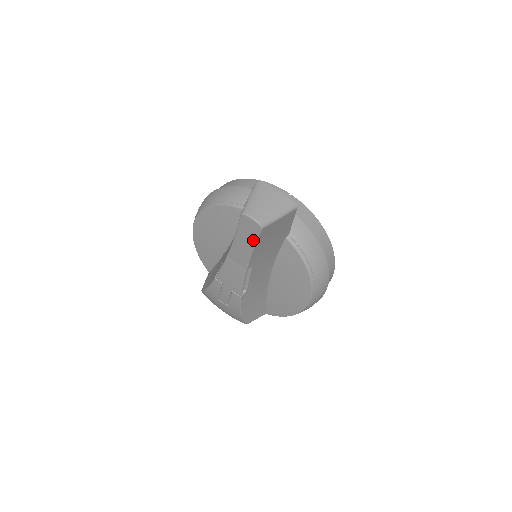
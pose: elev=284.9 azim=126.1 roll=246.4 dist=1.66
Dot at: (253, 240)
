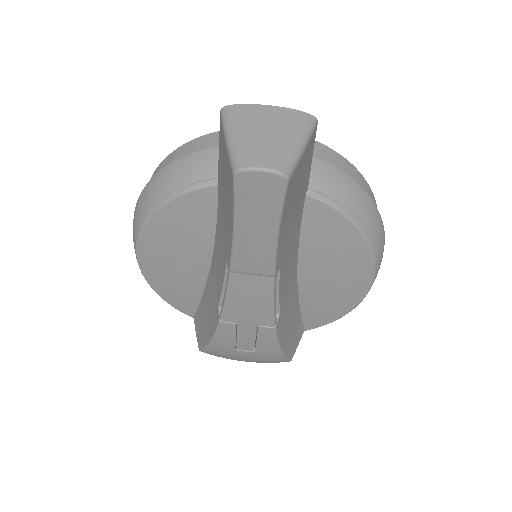
Dot at: (274, 215)
